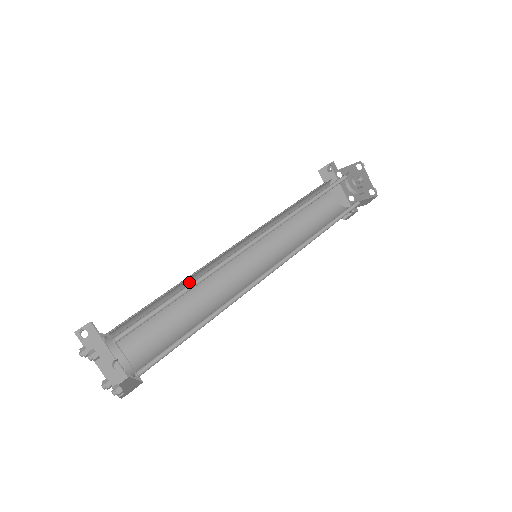
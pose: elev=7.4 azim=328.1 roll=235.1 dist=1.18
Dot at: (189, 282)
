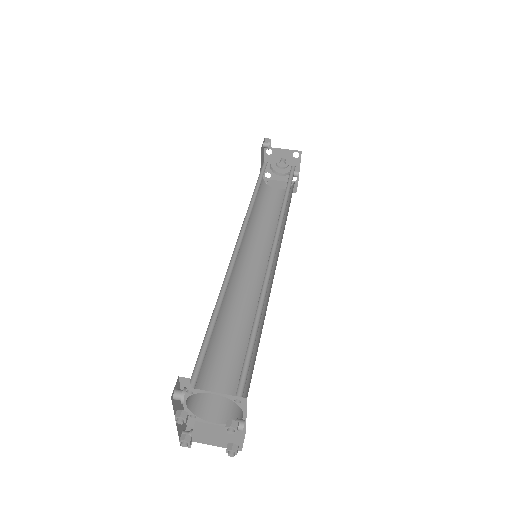
Dot at: occluded
